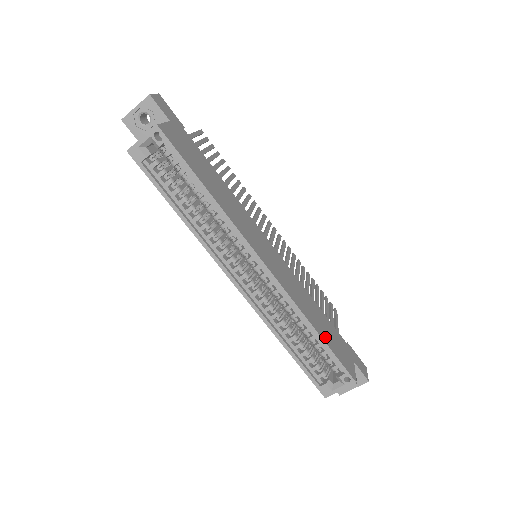
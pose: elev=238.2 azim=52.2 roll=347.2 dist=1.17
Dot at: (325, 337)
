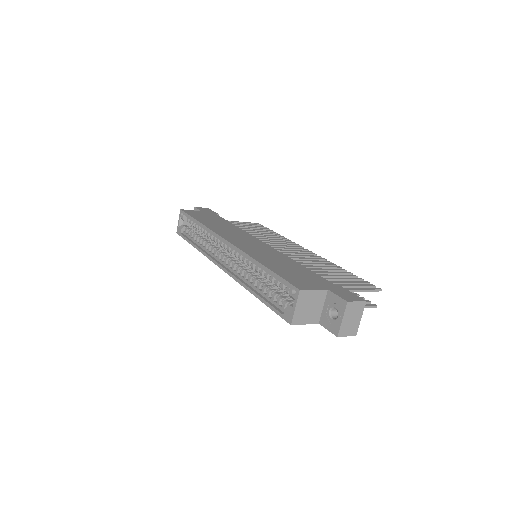
Dot at: (276, 269)
